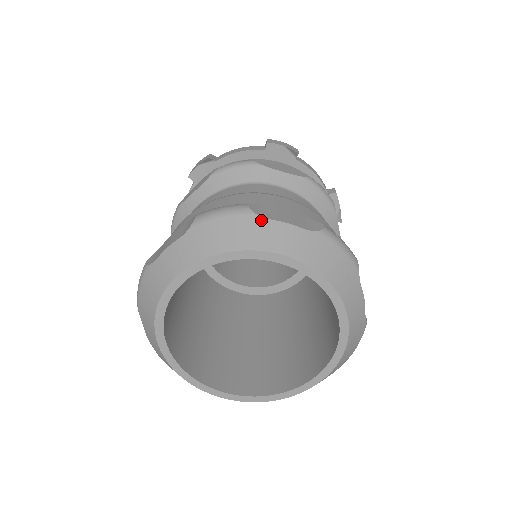
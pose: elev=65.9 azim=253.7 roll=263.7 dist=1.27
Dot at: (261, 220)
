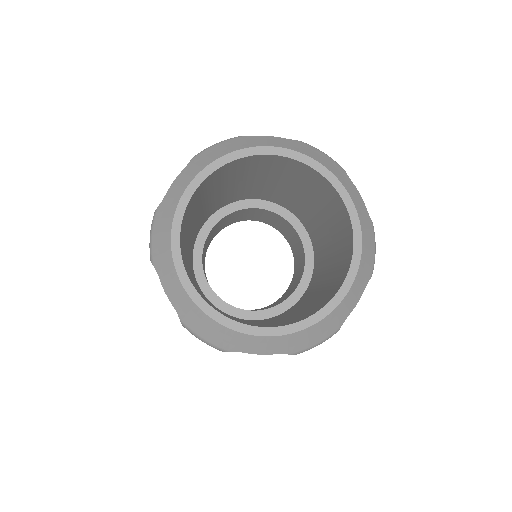
Dot at: (348, 177)
